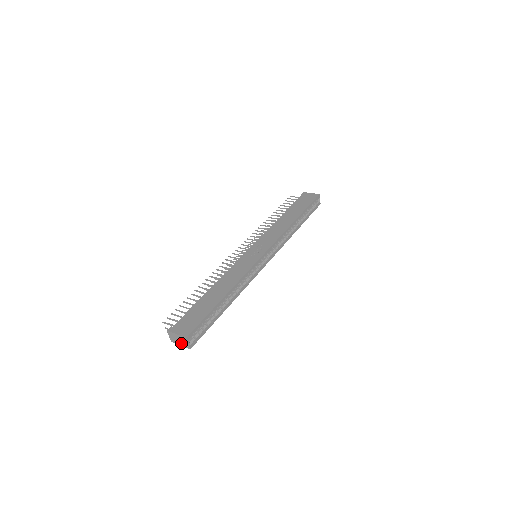
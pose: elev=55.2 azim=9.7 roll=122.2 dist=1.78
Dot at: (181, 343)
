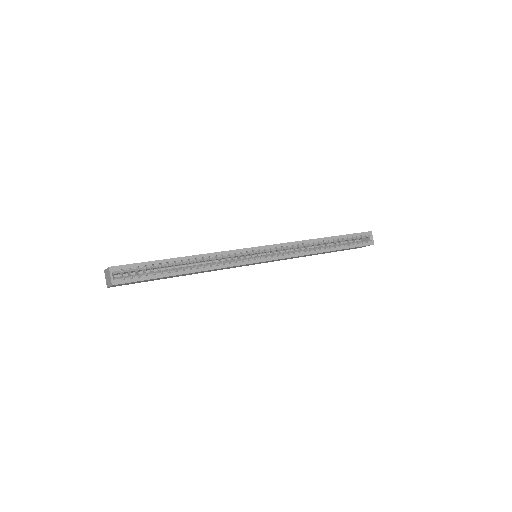
Dot at: (109, 282)
